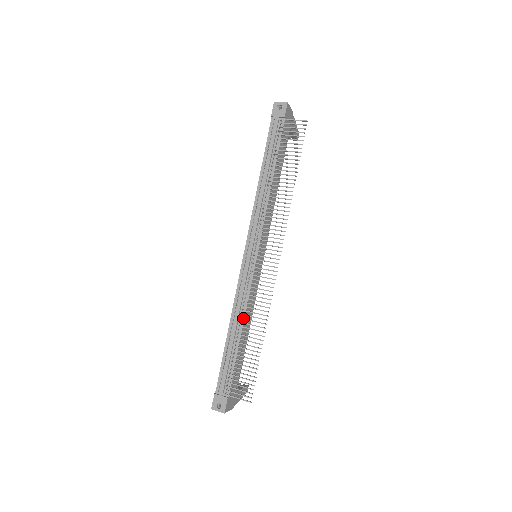
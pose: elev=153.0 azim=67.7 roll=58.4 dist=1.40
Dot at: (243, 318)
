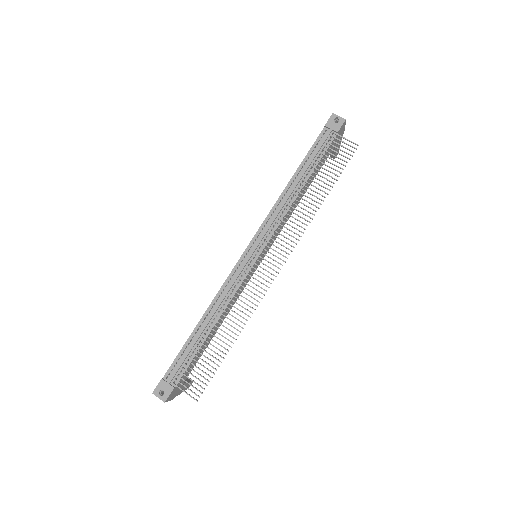
Dot at: (221, 313)
